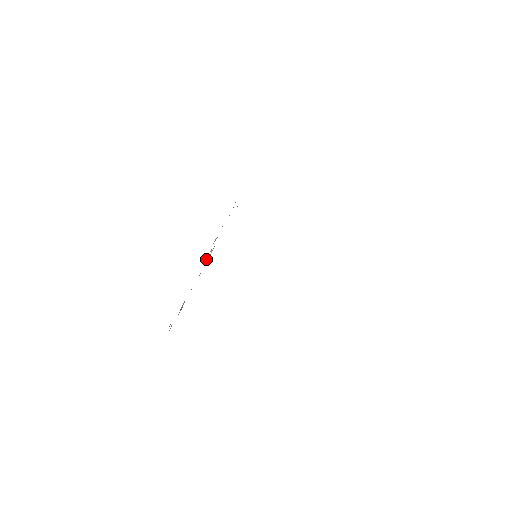
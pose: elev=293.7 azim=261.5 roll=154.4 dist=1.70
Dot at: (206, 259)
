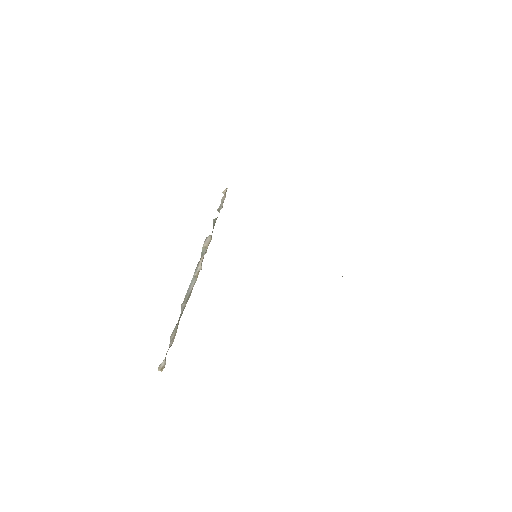
Dot at: (201, 264)
